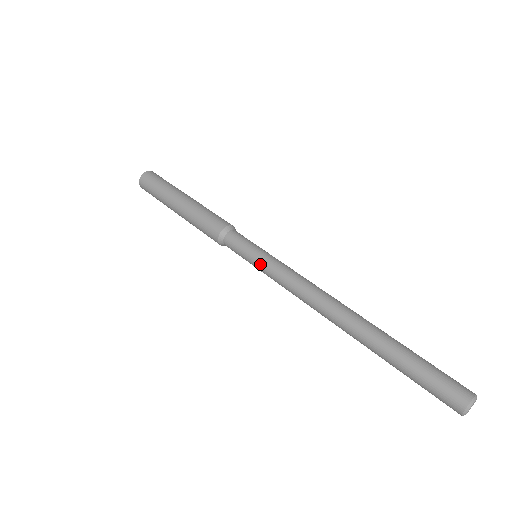
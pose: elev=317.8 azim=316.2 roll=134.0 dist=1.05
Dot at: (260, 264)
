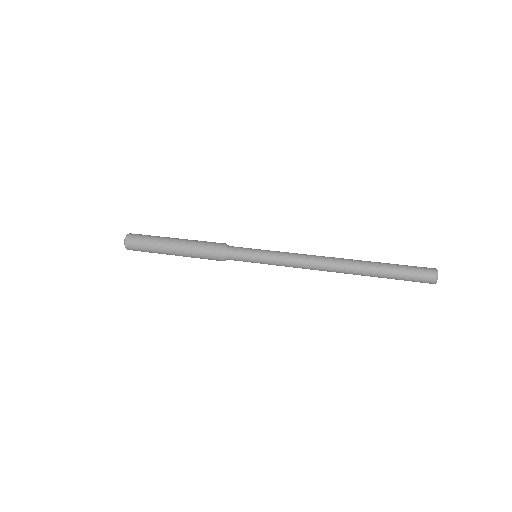
Dot at: (265, 263)
